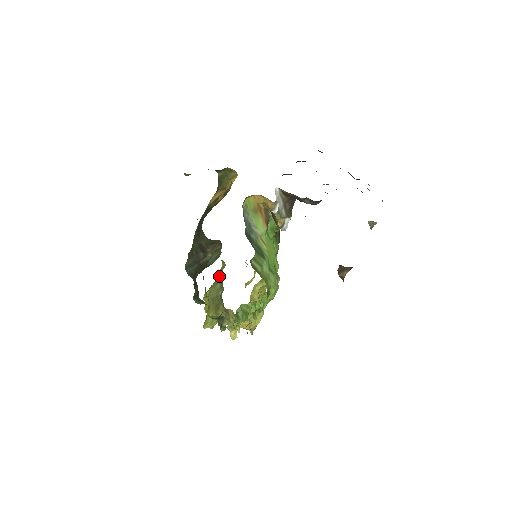
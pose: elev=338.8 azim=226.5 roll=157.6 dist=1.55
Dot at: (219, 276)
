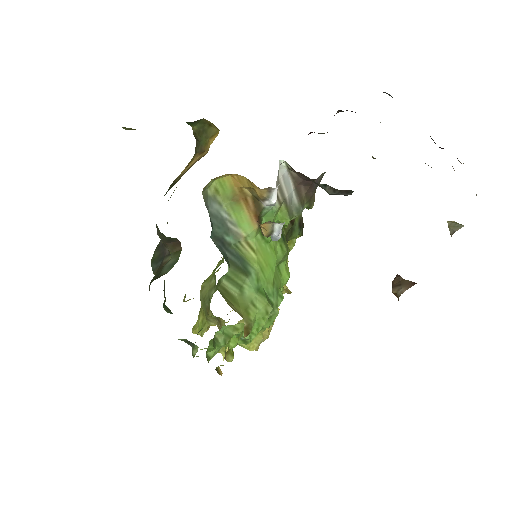
Dot at: occluded
